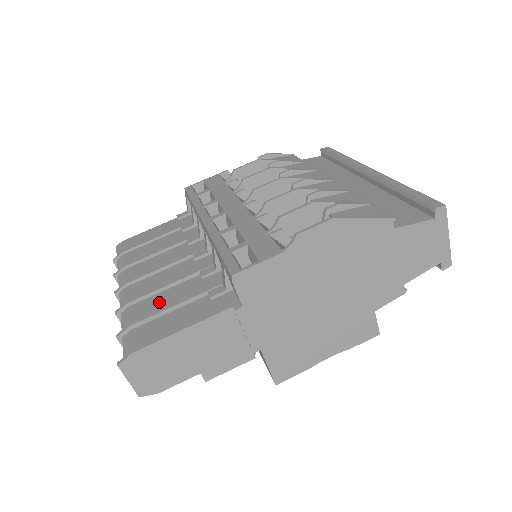
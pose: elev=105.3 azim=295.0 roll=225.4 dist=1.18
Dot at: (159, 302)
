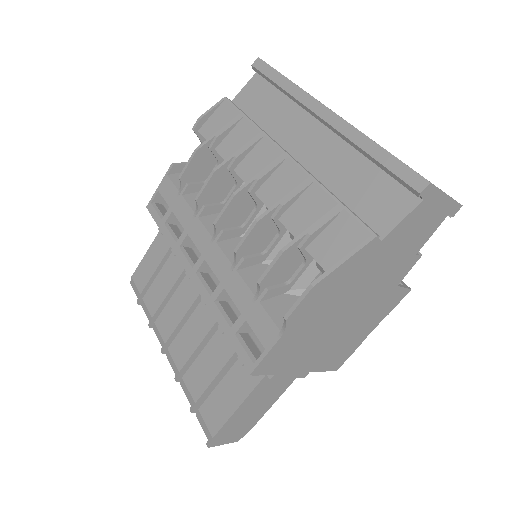
Dot at: (203, 371)
